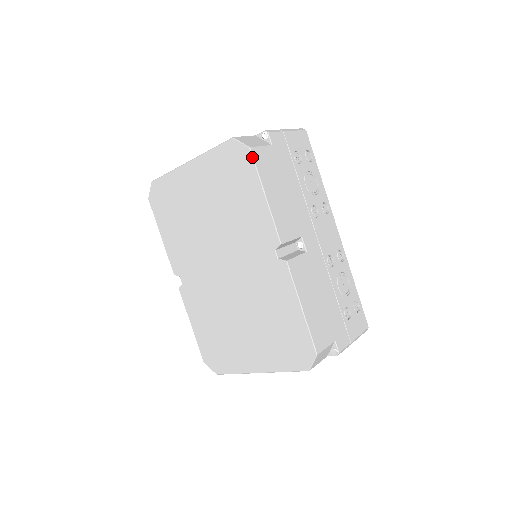
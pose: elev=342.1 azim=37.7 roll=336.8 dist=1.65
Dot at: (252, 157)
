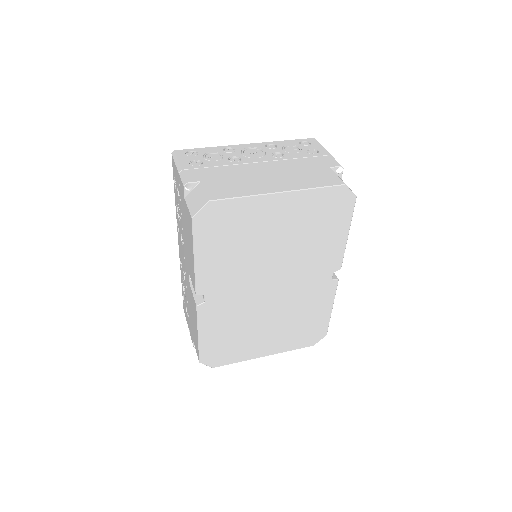
Dot at: occluded
